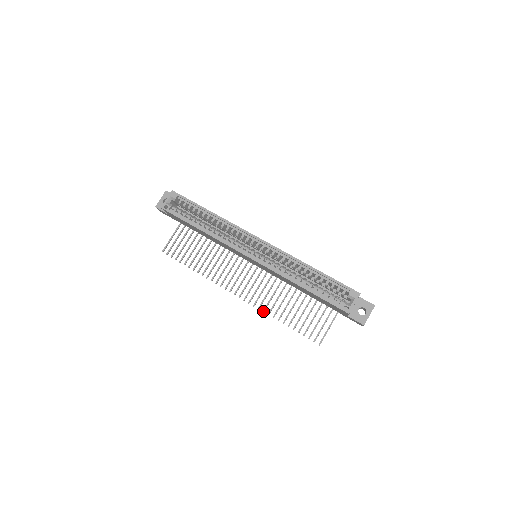
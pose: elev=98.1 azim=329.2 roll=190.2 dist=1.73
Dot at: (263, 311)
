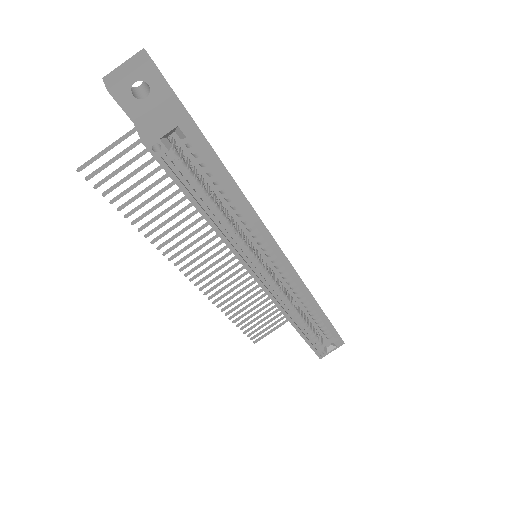
Dot at: (214, 303)
